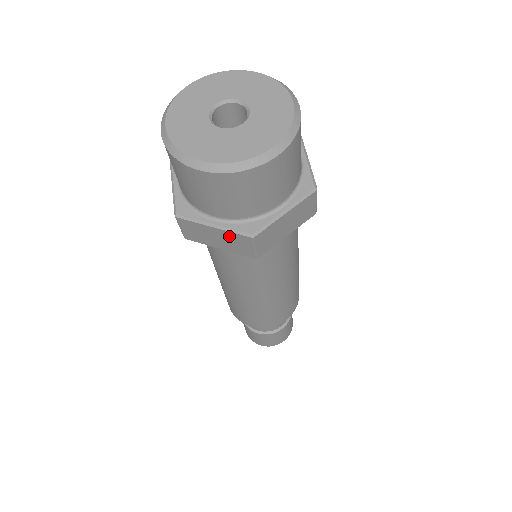
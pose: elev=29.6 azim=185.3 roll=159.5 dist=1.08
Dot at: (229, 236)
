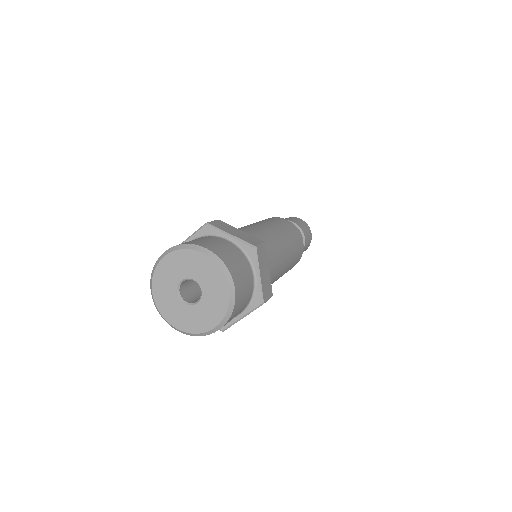
Dot at: occluded
